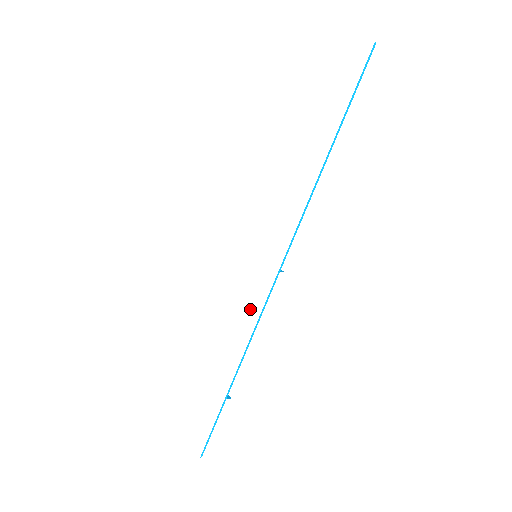
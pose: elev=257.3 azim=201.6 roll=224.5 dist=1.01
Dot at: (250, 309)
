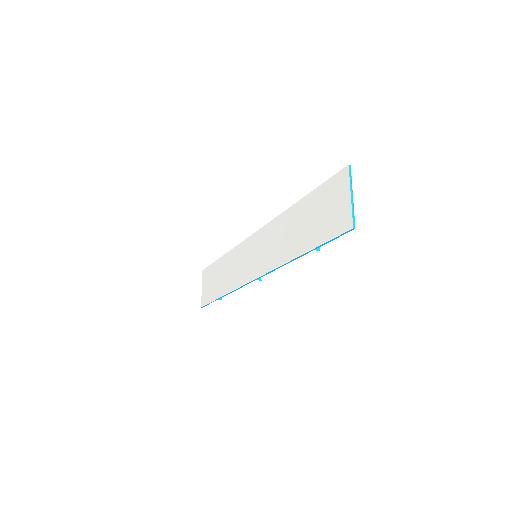
Dot at: (240, 278)
